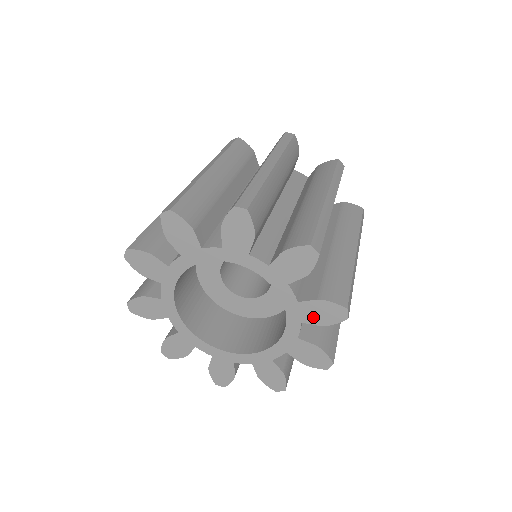
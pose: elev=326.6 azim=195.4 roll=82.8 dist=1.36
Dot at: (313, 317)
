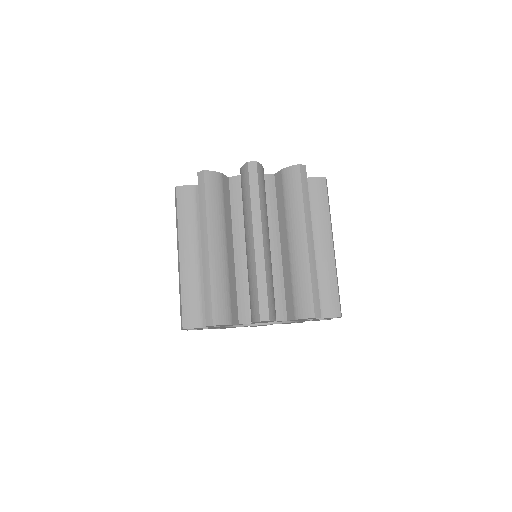
Dot at: (303, 319)
